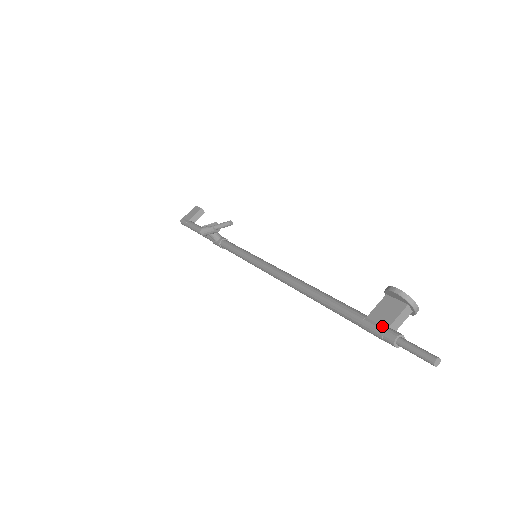
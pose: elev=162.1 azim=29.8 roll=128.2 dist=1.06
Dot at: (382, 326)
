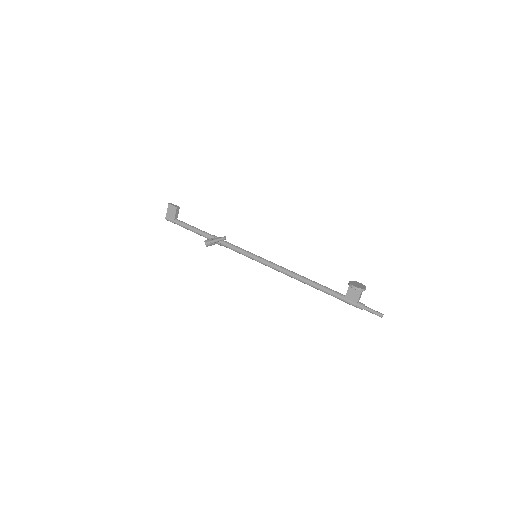
Dot at: (354, 303)
